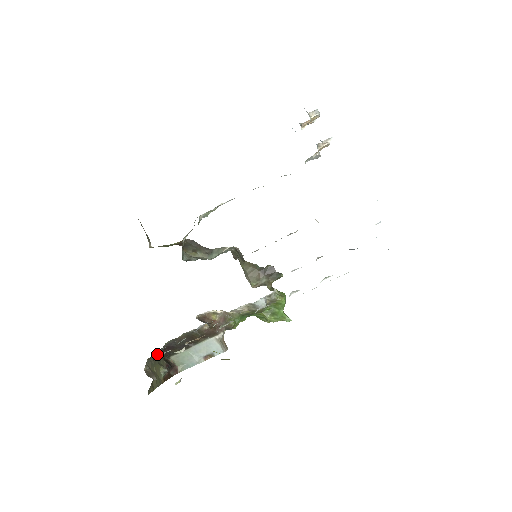
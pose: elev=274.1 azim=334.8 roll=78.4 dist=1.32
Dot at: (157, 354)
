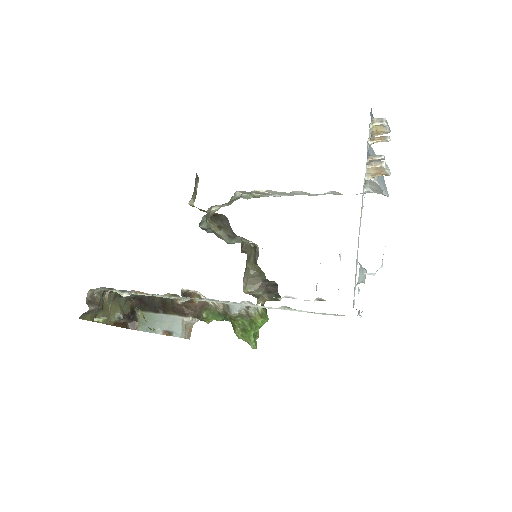
Dot at: occluded
